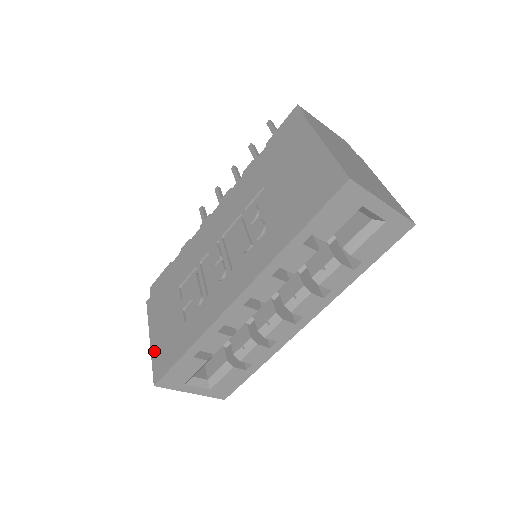
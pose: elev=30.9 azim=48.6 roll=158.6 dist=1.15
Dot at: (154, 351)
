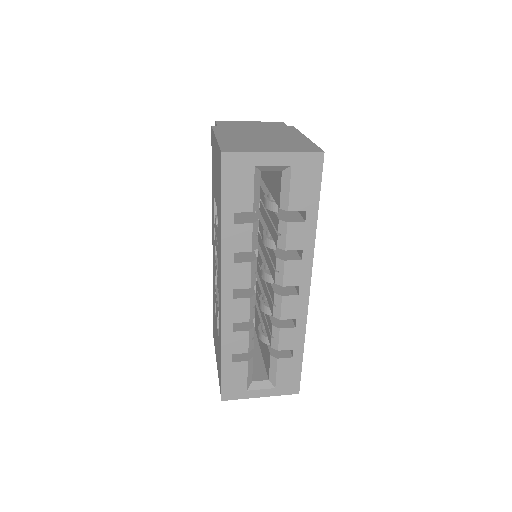
Dot at: (218, 373)
